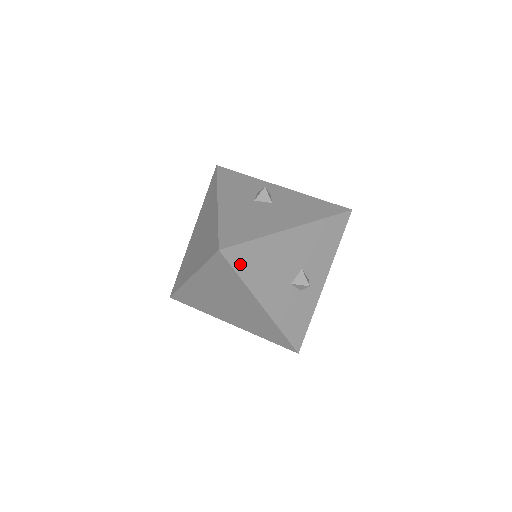
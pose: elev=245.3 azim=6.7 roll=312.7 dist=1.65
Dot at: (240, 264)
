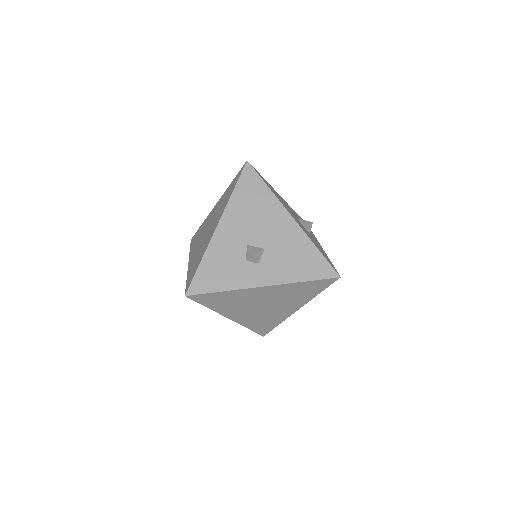
Dot at: (244, 184)
